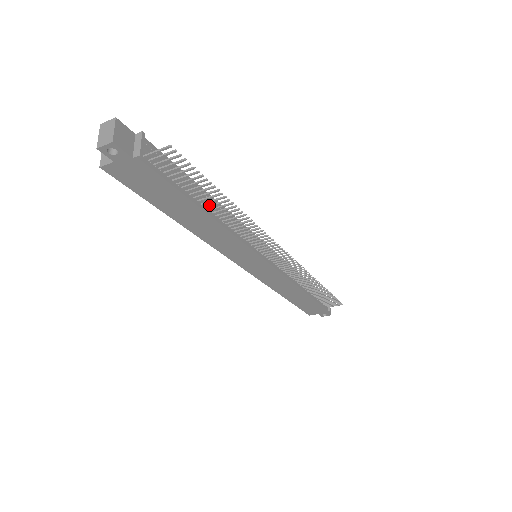
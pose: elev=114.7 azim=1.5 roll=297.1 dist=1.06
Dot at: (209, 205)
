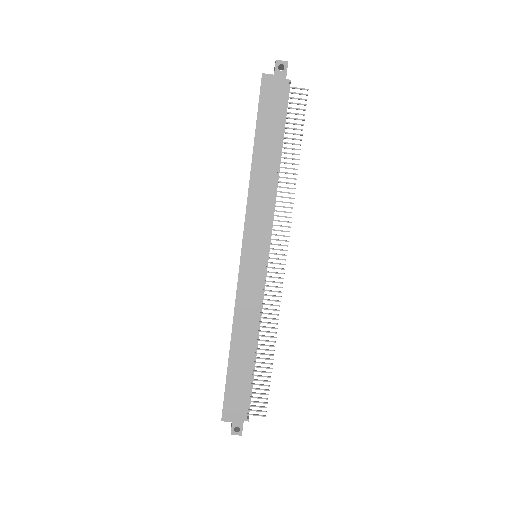
Dot at: (283, 157)
